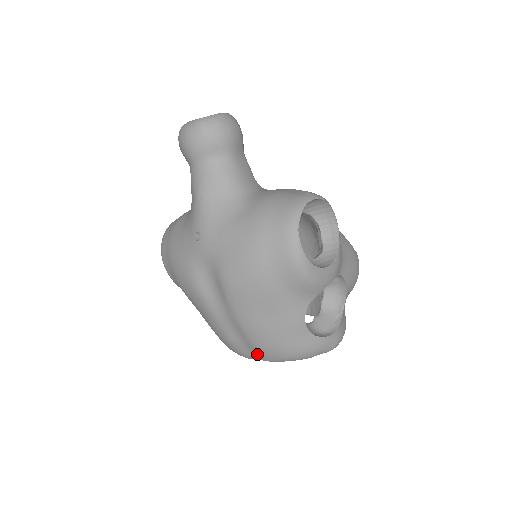
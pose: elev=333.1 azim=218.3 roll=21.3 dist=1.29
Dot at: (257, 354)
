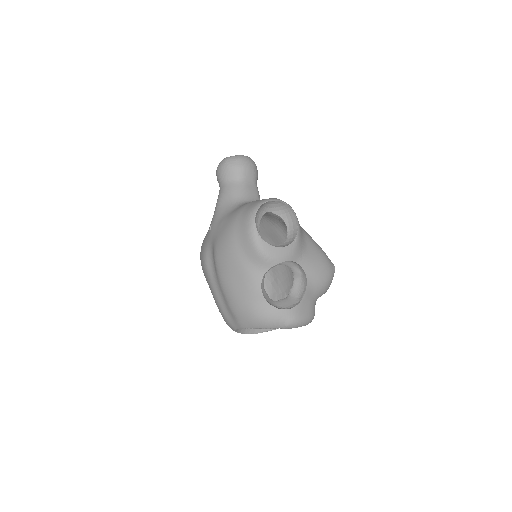
Dot at: (235, 320)
